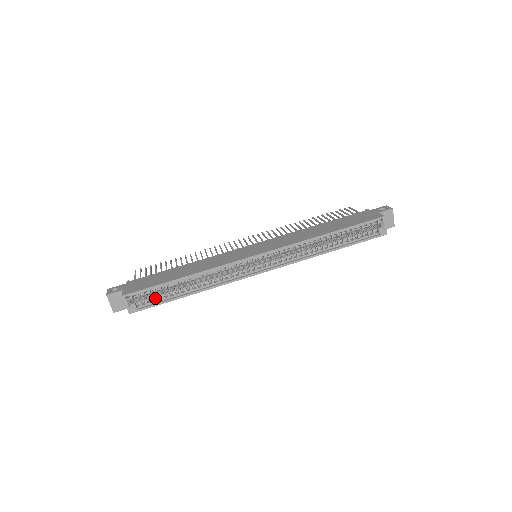
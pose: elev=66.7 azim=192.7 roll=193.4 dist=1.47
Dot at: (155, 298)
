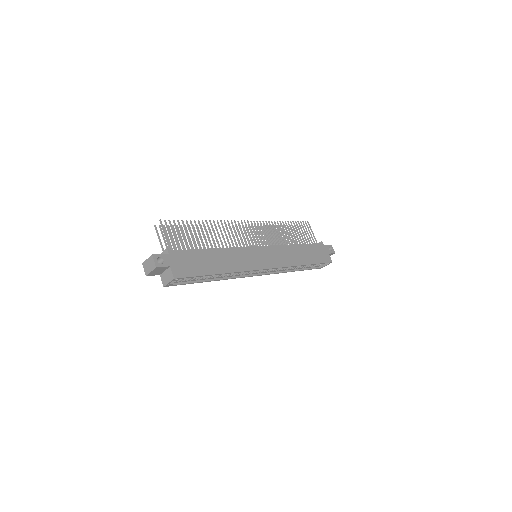
Dot at: (188, 279)
